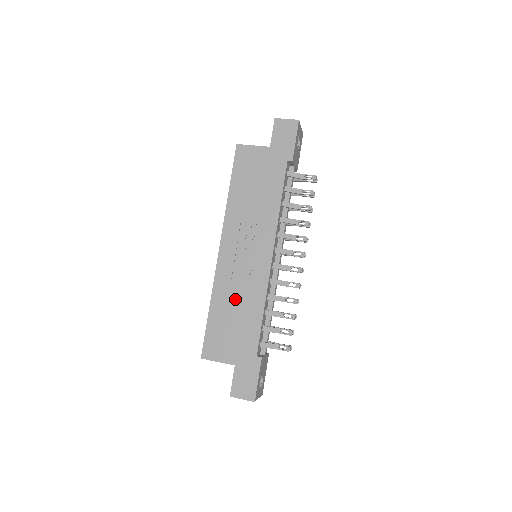
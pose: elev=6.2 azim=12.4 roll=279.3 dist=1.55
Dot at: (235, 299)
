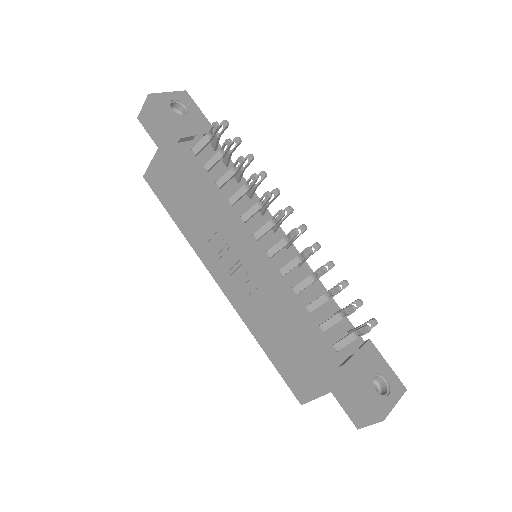
Dot at: (270, 322)
